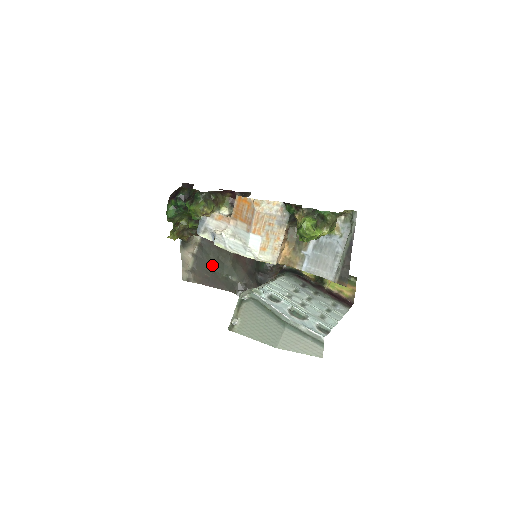
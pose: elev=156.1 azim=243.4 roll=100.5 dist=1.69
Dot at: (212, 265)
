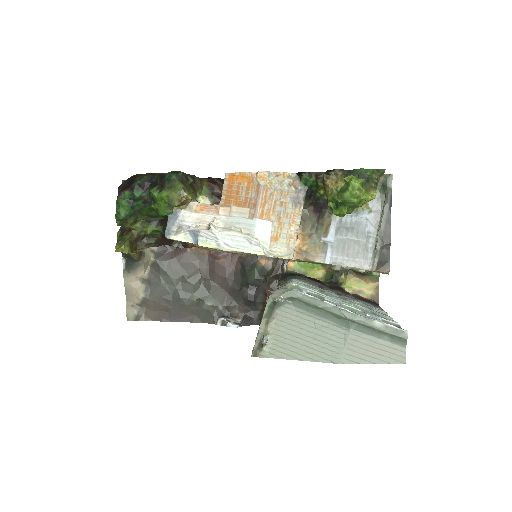
Dot at: (174, 290)
